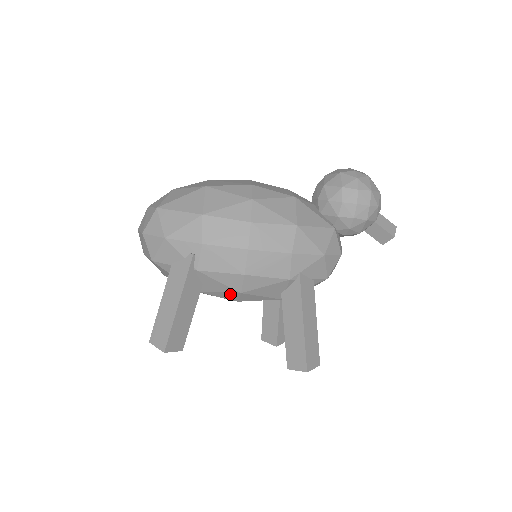
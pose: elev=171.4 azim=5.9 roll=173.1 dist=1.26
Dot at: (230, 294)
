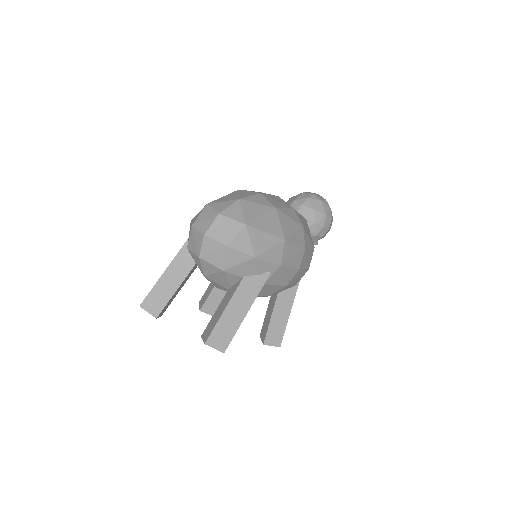
Dot at: (259, 296)
